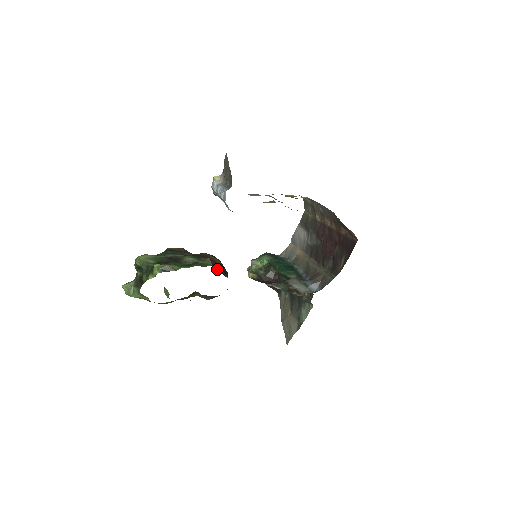
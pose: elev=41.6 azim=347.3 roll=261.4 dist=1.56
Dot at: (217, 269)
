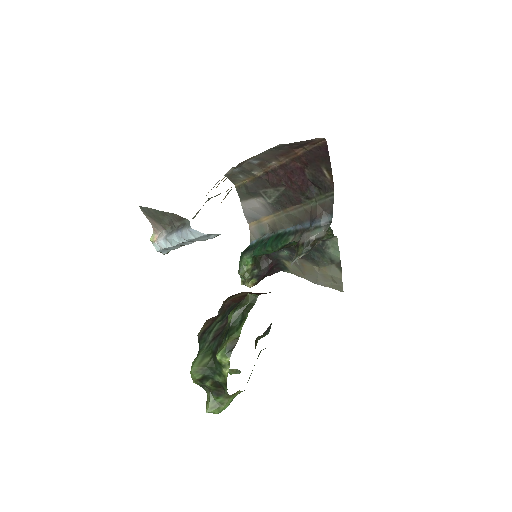
Dot at: occluded
